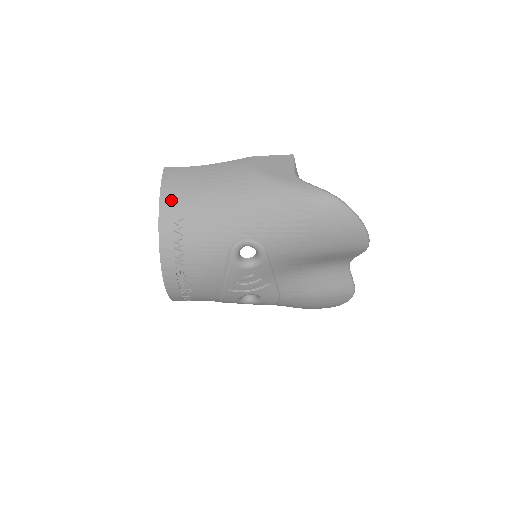
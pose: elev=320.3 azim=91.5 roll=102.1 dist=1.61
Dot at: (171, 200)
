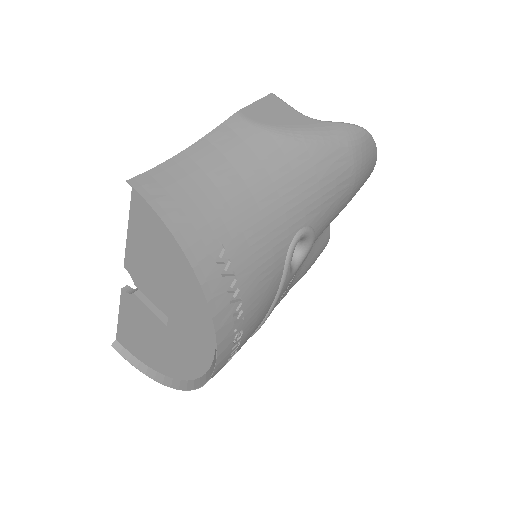
Dot at: (191, 228)
